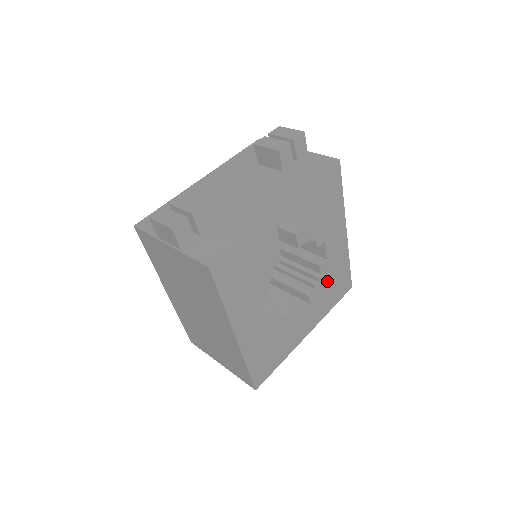
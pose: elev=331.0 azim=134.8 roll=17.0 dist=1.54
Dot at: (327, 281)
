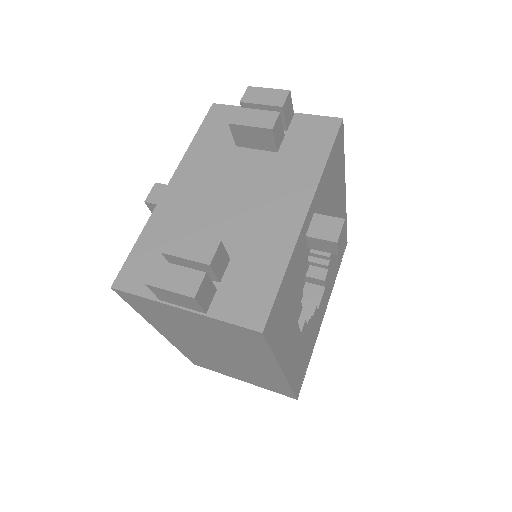
Dot at: occluded
